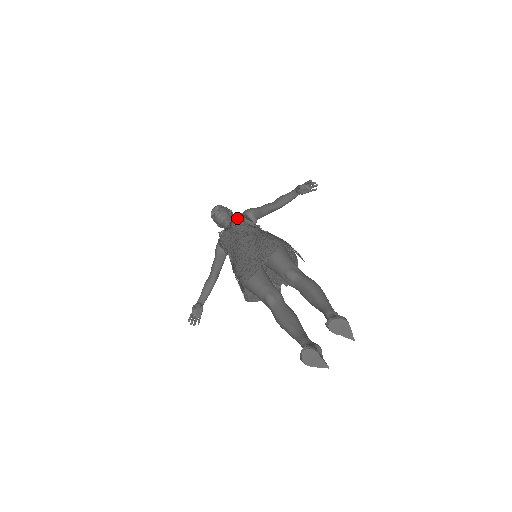
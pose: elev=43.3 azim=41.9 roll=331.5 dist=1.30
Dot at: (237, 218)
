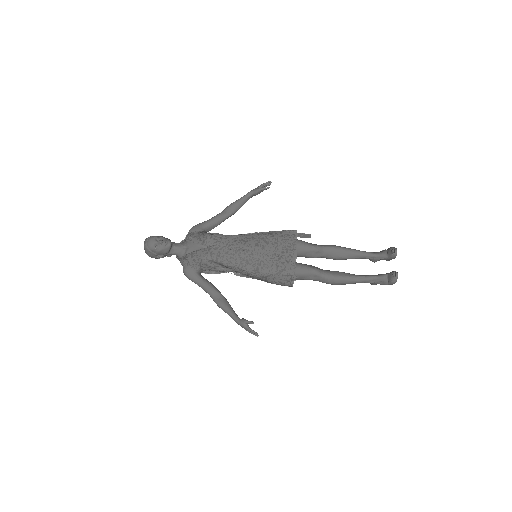
Dot at: (211, 235)
